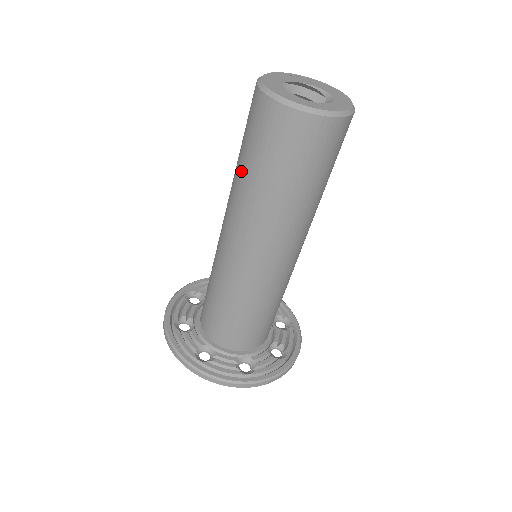
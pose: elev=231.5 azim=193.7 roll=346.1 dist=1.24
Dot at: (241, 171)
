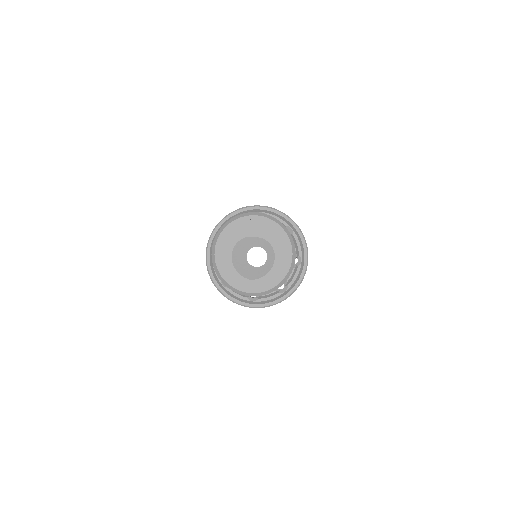
Dot at: occluded
